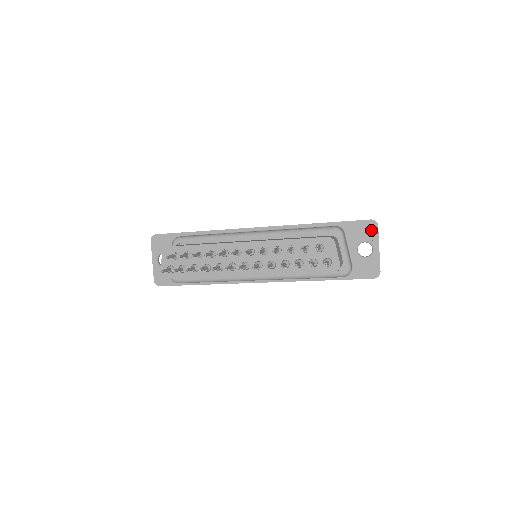
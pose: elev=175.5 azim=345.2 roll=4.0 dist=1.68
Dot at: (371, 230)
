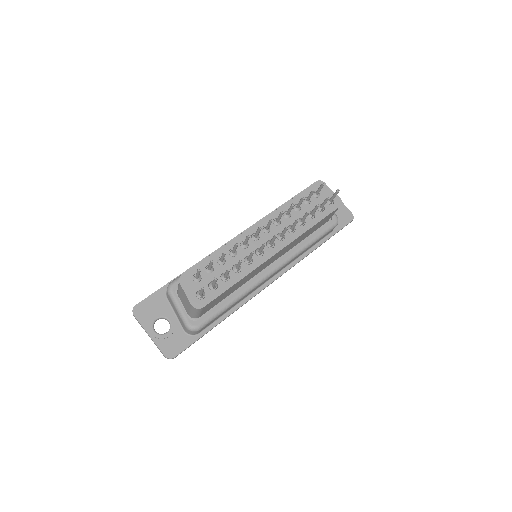
Dot at: occluded
